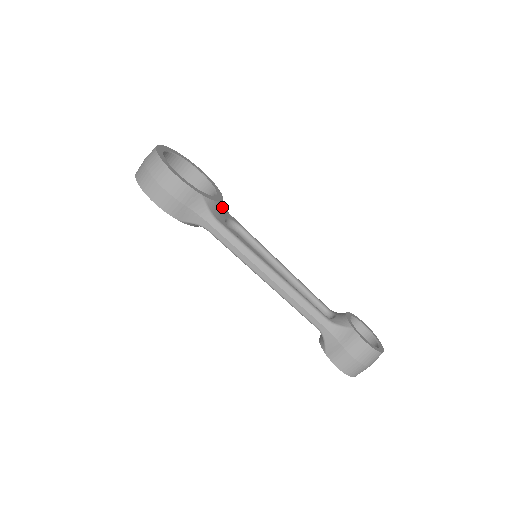
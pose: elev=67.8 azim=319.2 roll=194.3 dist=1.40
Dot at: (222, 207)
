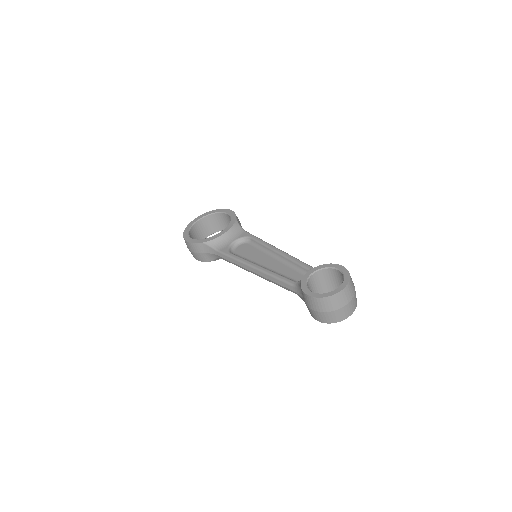
Dot at: (230, 234)
